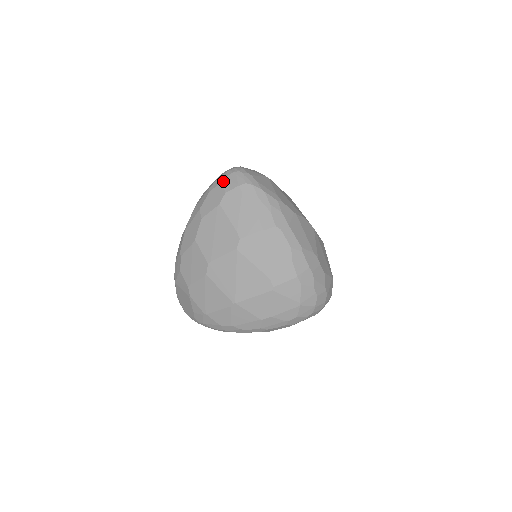
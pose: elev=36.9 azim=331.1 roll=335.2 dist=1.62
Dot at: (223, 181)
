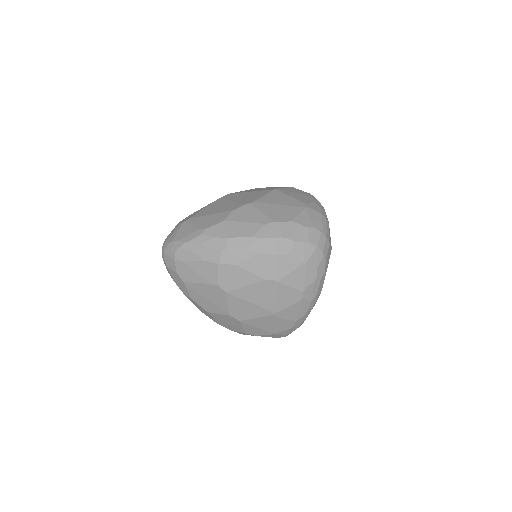
Dot at: (167, 266)
